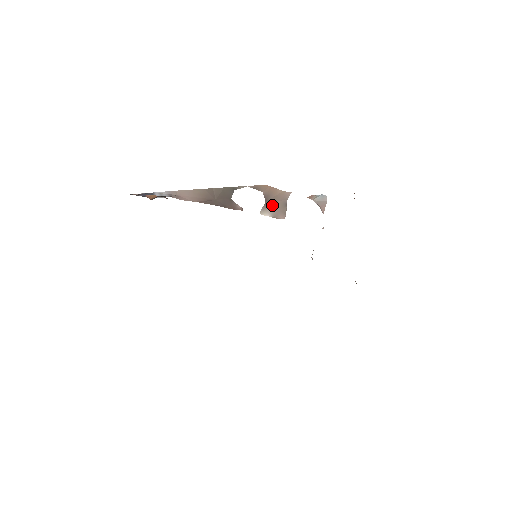
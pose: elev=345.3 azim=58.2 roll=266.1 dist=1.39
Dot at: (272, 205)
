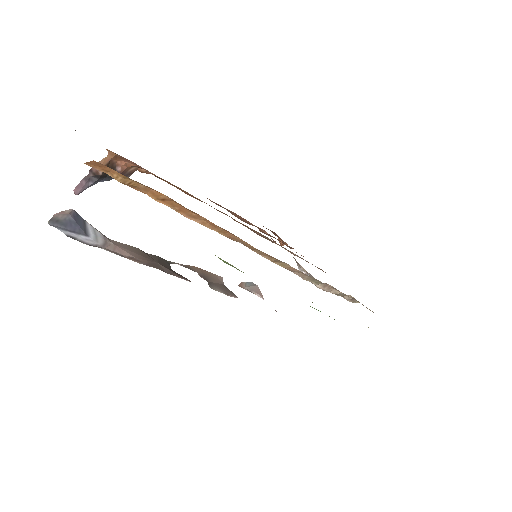
Dot at: (215, 285)
